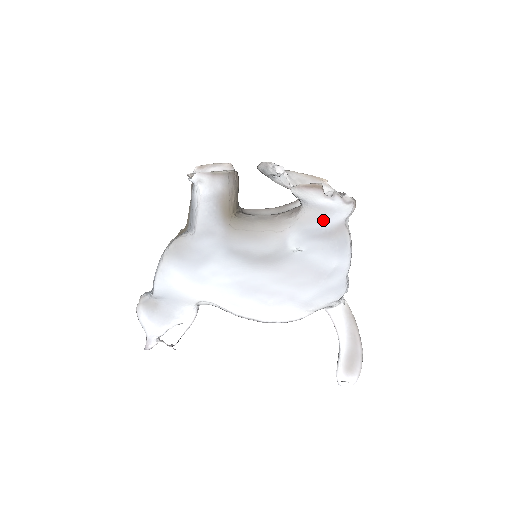
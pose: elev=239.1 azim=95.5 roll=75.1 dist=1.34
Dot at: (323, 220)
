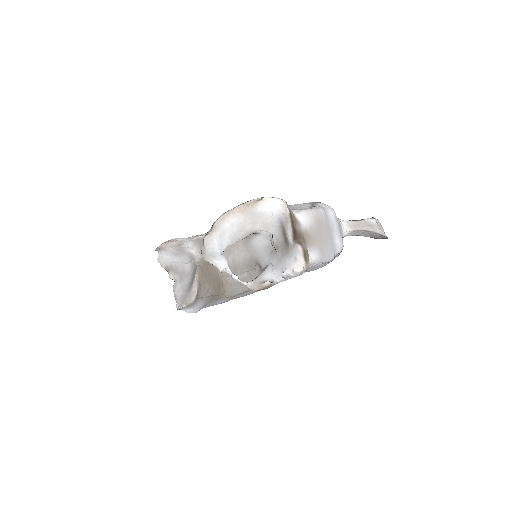
Dot at: occluded
